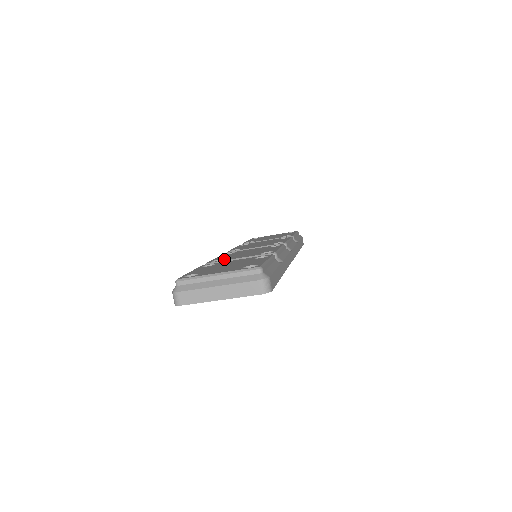
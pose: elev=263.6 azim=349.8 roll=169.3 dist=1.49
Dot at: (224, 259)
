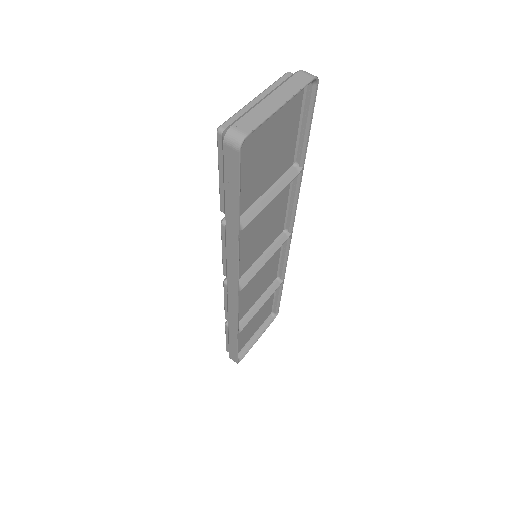
Dot at: occluded
